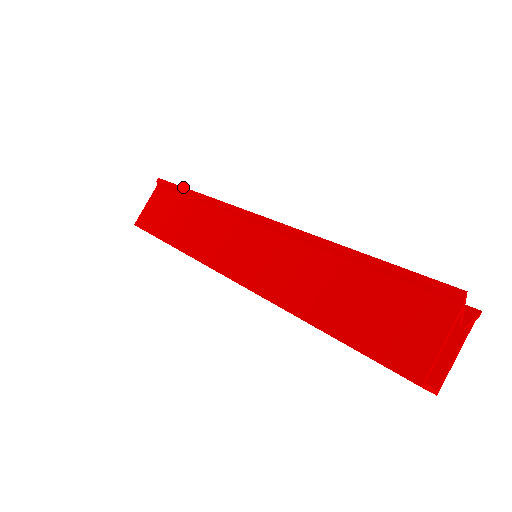
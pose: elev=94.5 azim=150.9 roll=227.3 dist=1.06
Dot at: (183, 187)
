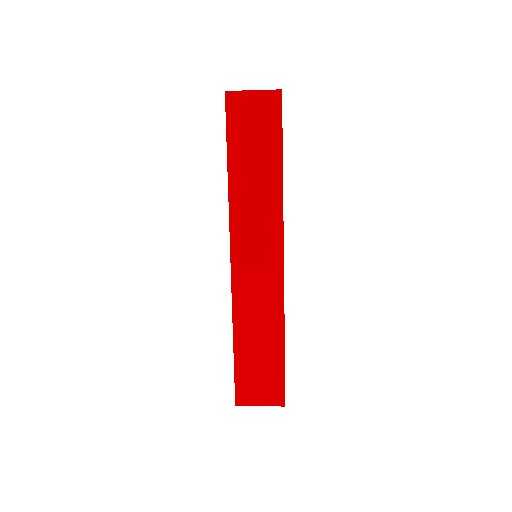
Dot at: (282, 143)
